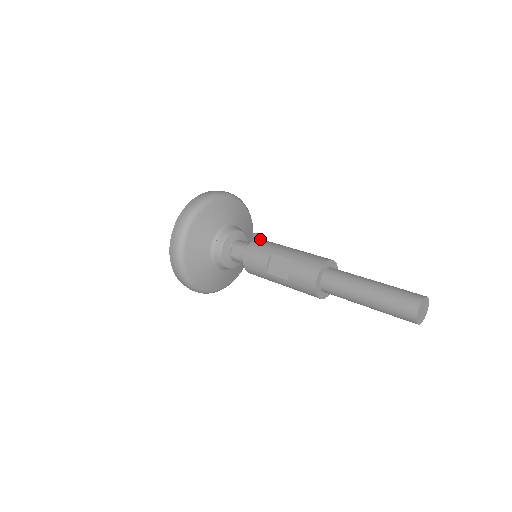
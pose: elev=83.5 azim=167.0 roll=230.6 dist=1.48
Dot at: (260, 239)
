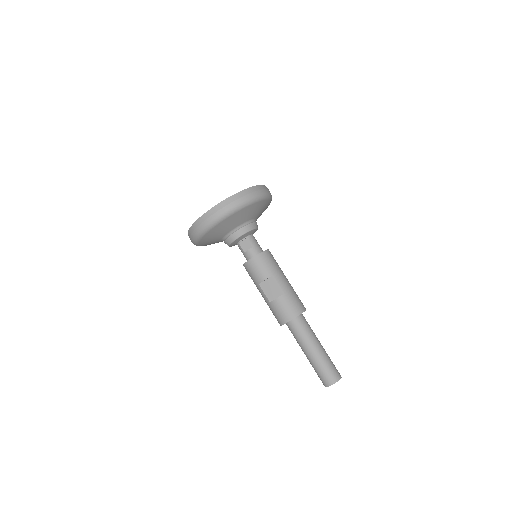
Dot at: (269, 252)
